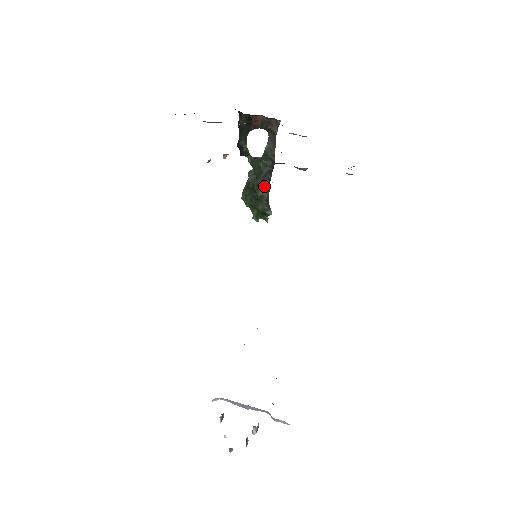
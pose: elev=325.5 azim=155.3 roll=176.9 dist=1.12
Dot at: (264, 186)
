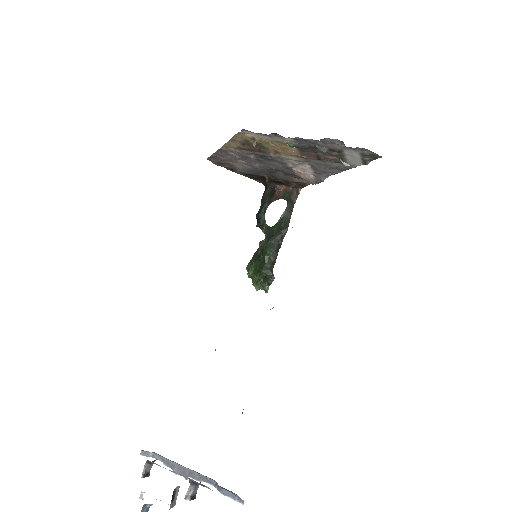
Dot at: (273, 249)
